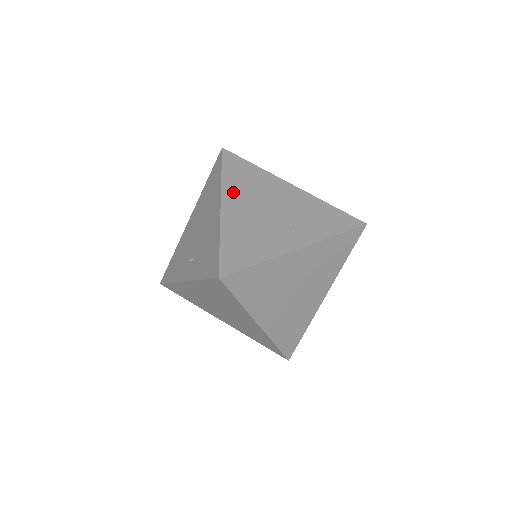
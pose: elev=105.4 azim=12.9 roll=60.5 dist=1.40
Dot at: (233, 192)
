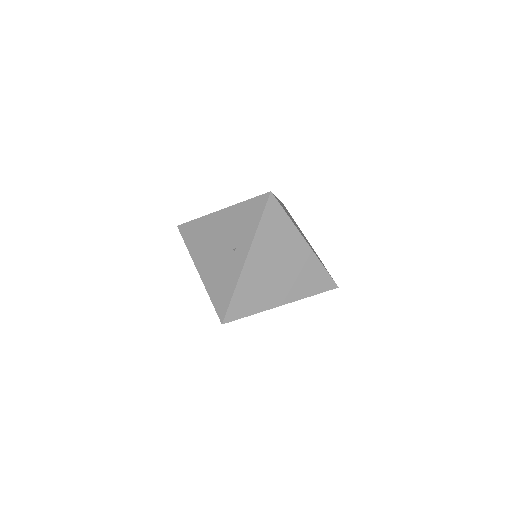
Dot at: occluded
